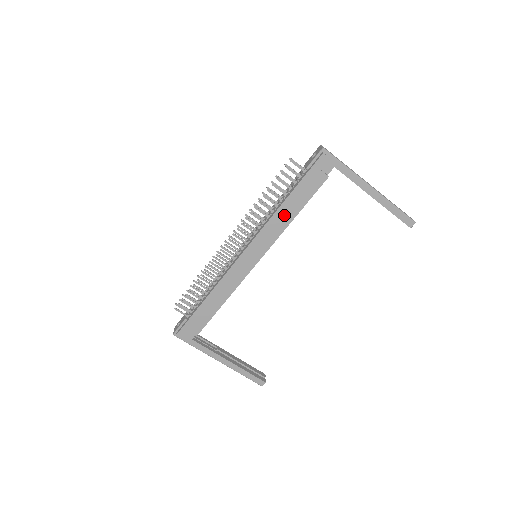
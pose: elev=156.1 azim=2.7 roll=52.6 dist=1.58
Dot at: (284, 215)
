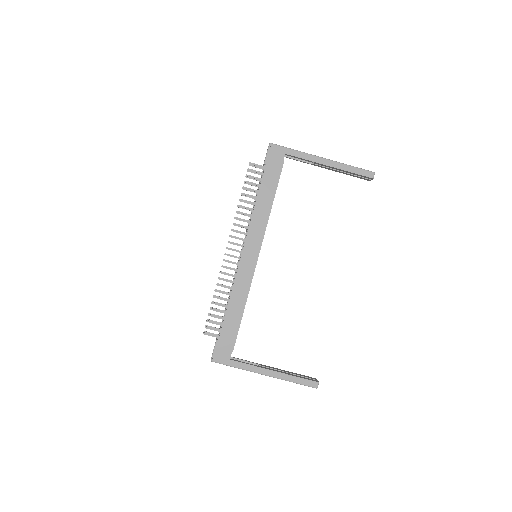
Dot at: (262, 207)
